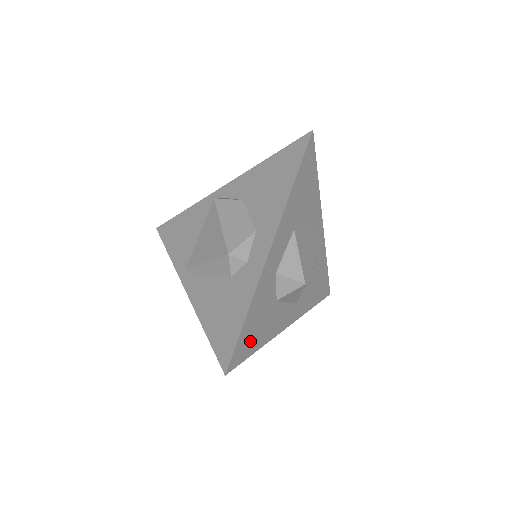
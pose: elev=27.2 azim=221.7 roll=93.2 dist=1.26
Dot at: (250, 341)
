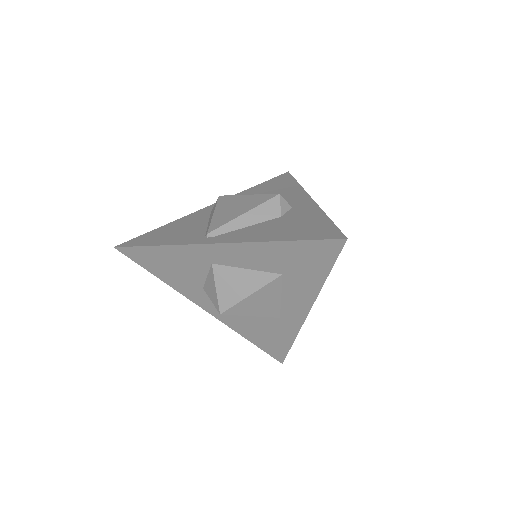
Dot at: occluded
